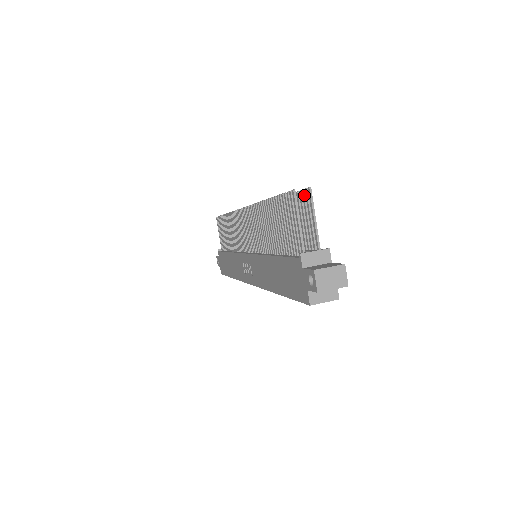
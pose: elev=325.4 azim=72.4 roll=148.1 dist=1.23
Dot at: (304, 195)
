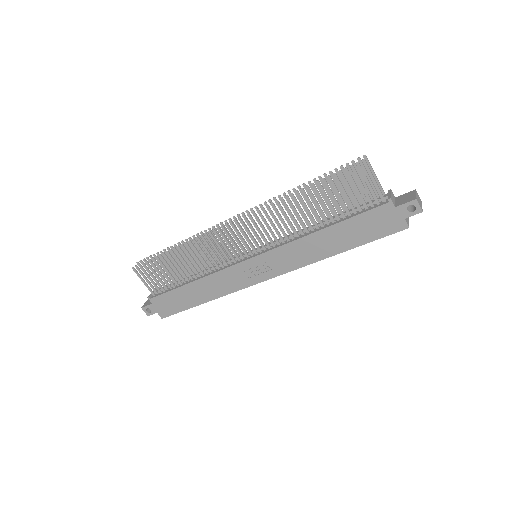
Dot at: occluded
